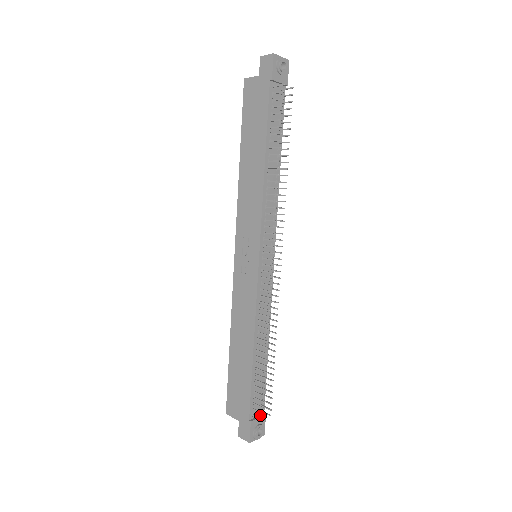
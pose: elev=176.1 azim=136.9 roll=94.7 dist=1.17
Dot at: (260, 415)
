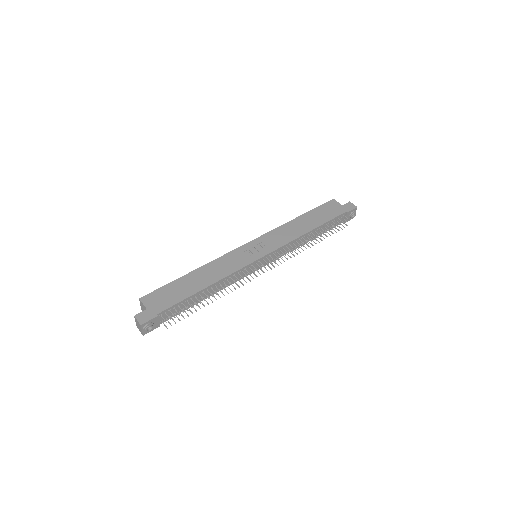
Dot at: (159, 322)
